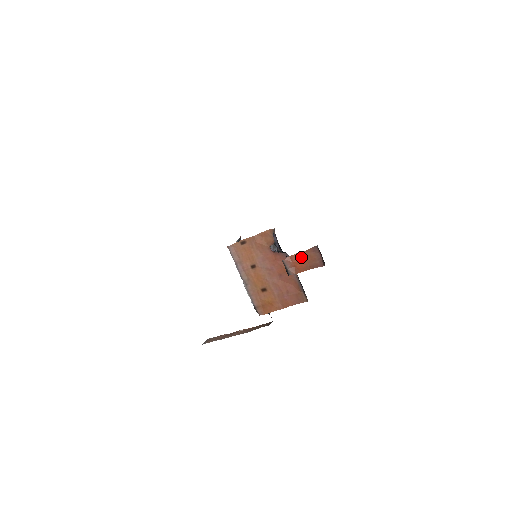
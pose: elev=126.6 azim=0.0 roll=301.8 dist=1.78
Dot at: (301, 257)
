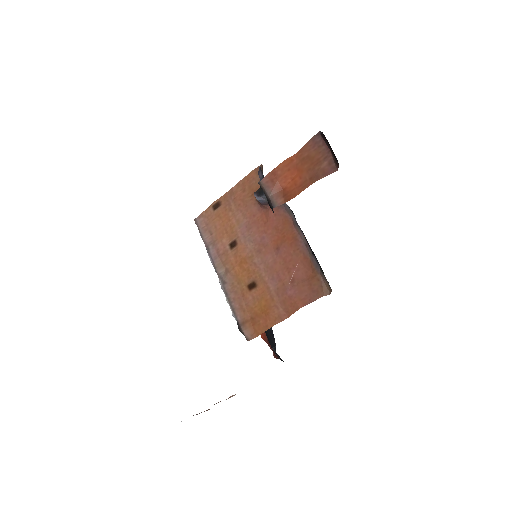
Dot at: (292, 165)
